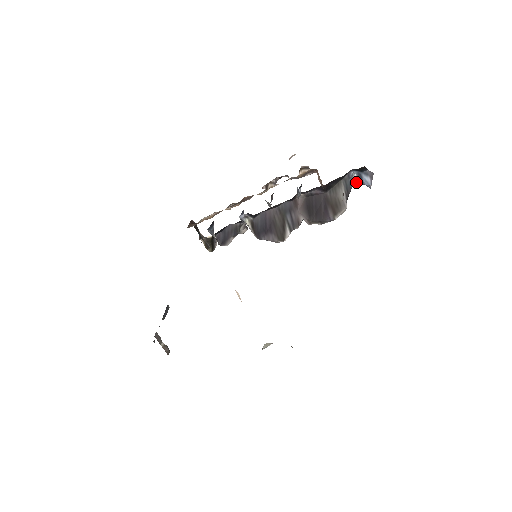
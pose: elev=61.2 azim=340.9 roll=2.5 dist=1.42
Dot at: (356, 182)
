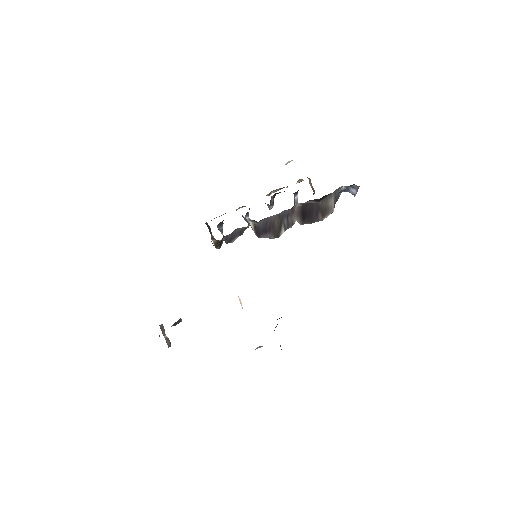
Dot at: (342, 190)
